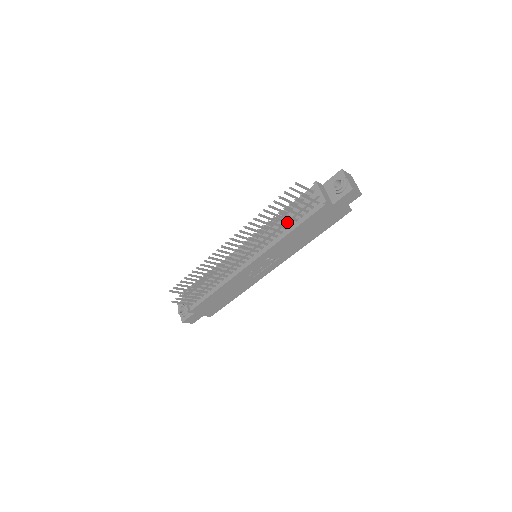
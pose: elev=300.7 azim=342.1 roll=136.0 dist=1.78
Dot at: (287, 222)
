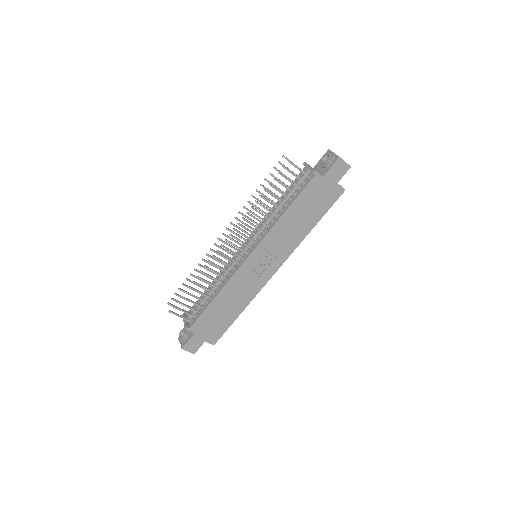
Dot at: (280, 200)
